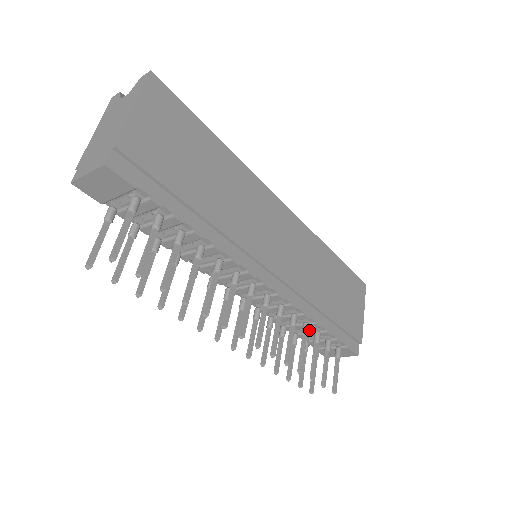
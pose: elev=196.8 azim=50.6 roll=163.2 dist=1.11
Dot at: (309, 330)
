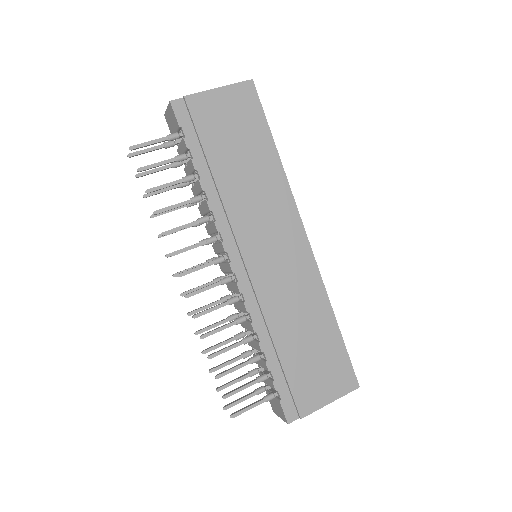
Dot at: occluded
